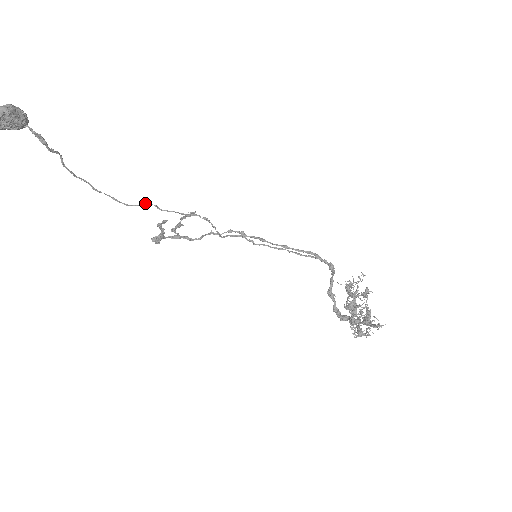
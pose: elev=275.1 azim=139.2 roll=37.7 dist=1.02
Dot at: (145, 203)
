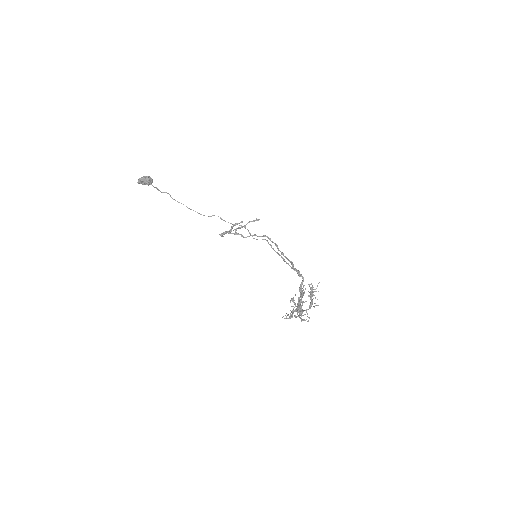
Dot at: occluded
